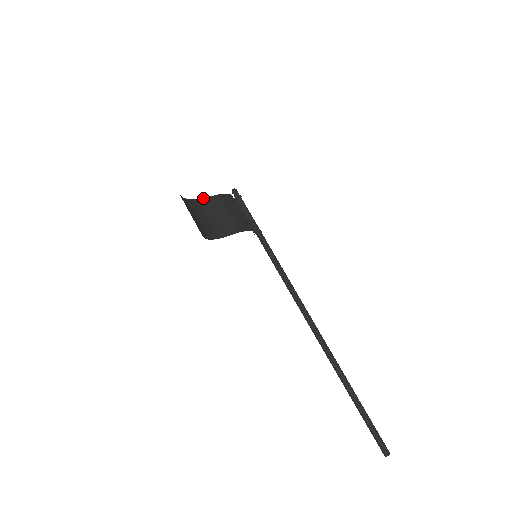
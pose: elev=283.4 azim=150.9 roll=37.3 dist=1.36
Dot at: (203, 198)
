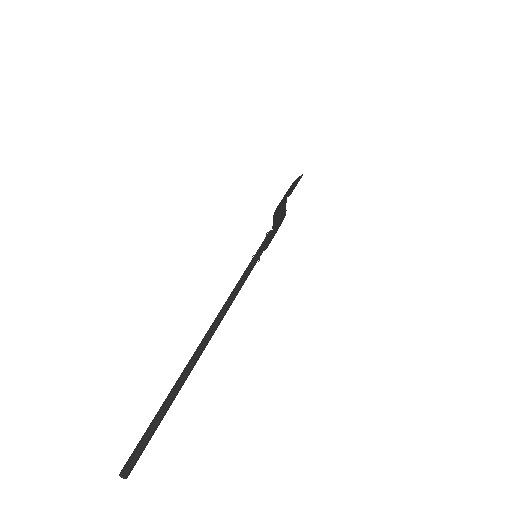
Dot at: occluded
